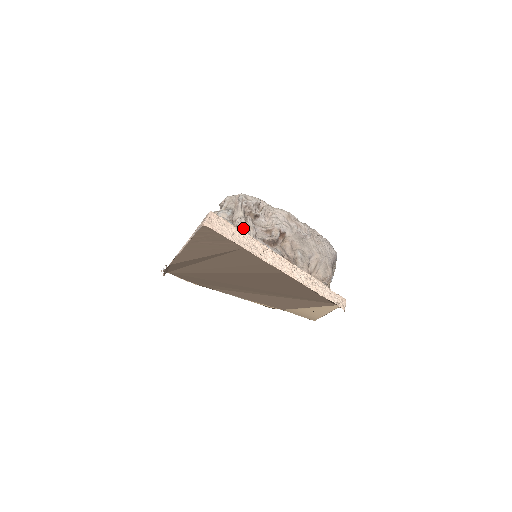
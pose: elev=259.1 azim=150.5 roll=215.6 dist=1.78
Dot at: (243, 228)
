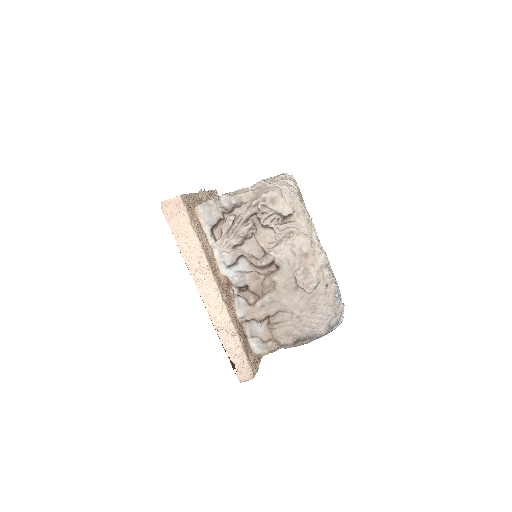
Dot at: (227, 229)
